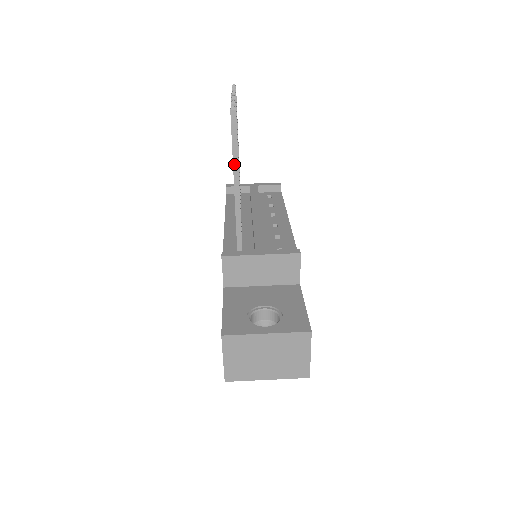
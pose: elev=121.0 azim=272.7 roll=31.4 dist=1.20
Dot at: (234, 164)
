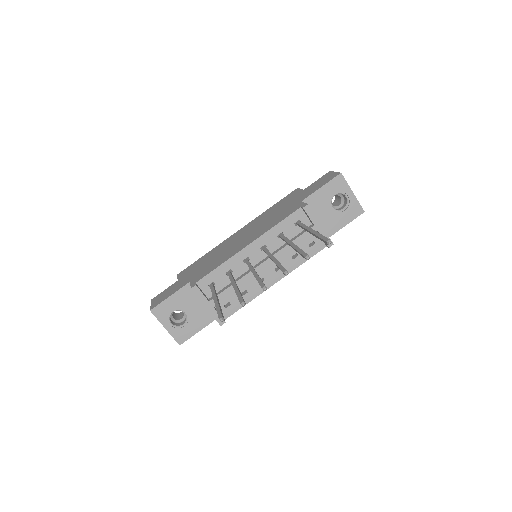
Dot at: (216, 306)
